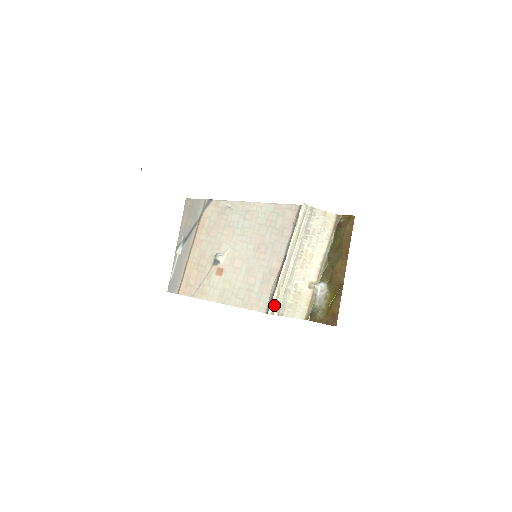
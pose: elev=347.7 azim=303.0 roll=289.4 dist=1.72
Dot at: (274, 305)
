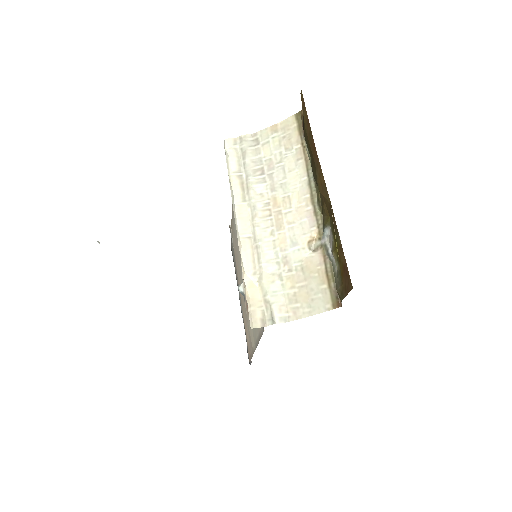
Dot at: (254, 310)
